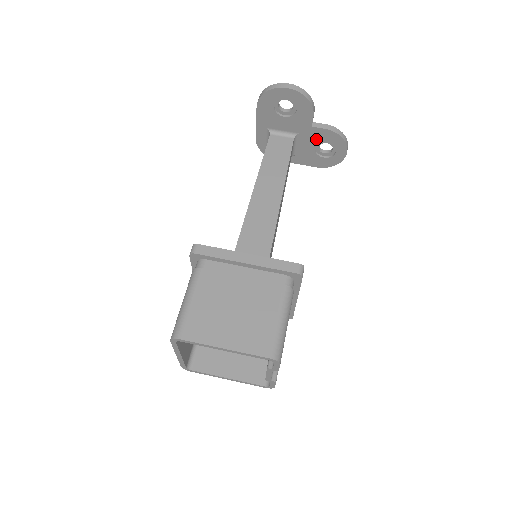
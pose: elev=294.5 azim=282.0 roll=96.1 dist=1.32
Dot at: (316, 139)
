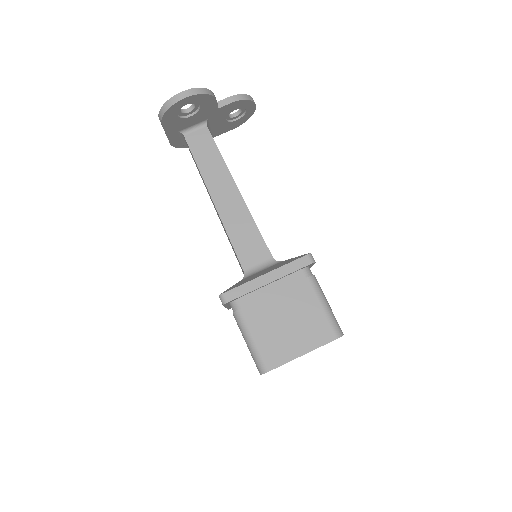
Dot at: (225, 113)
